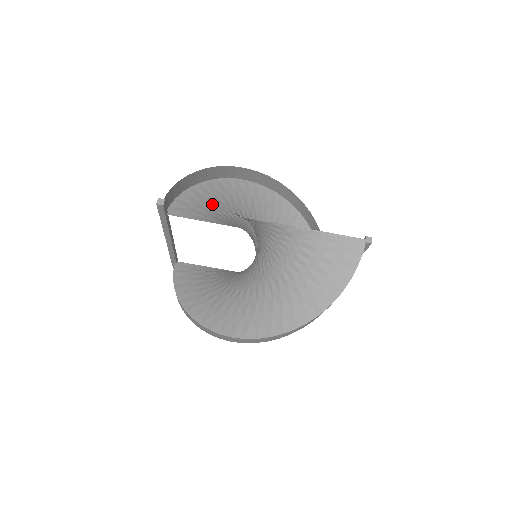
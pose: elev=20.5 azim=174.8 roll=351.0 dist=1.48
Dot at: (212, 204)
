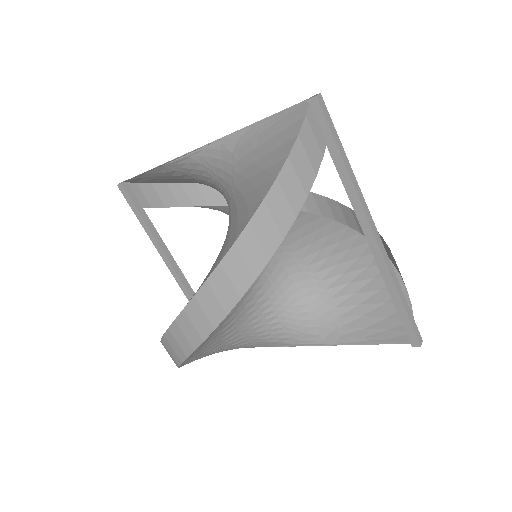
Dot at: occluded
